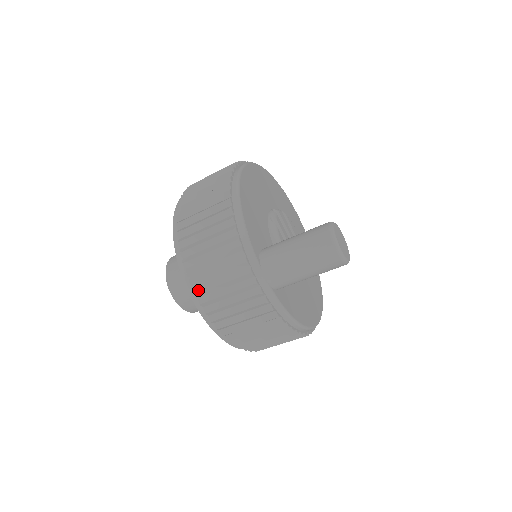
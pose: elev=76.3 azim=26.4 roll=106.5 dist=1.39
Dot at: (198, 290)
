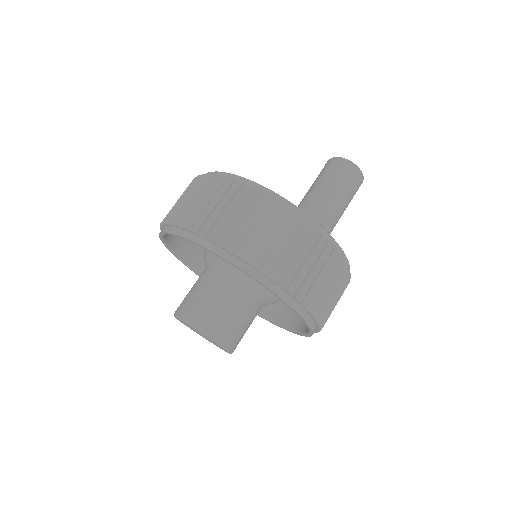
Dot at: (276, 276)
